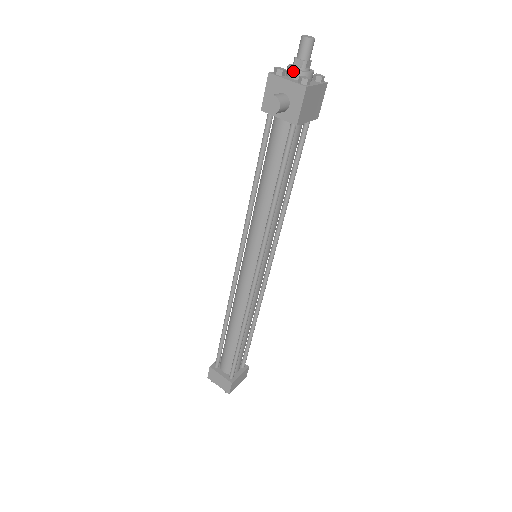
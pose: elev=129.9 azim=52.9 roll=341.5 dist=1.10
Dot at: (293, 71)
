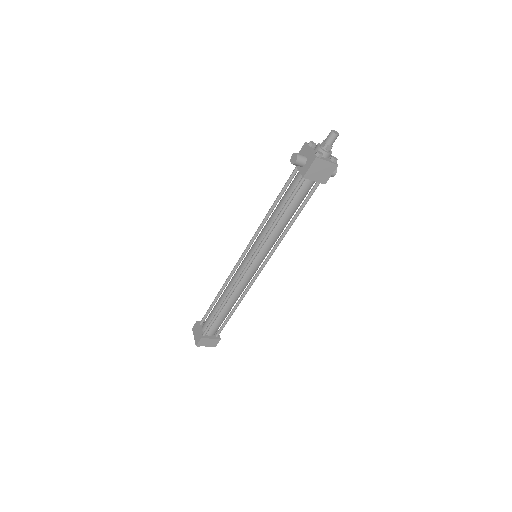
Dot at: (317, 147)
